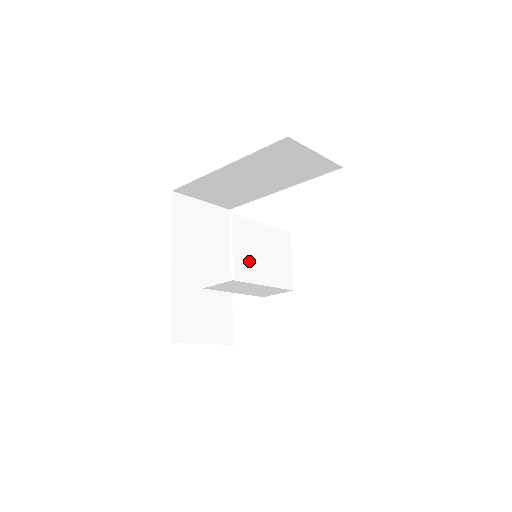
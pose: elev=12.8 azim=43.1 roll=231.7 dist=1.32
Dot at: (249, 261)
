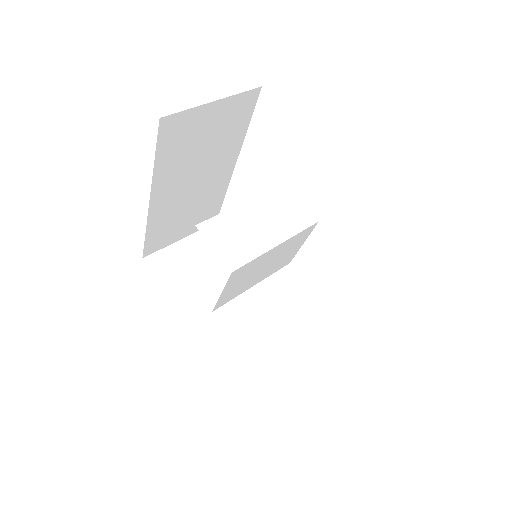
Dot at: (240, 286)
